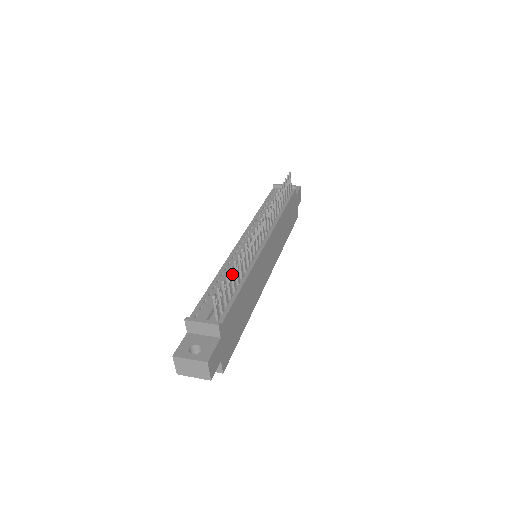
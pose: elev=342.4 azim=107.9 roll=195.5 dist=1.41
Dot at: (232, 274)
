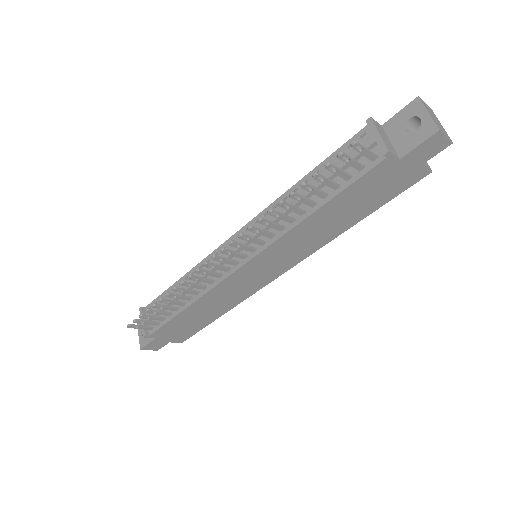
Dot at: (158, 308)
